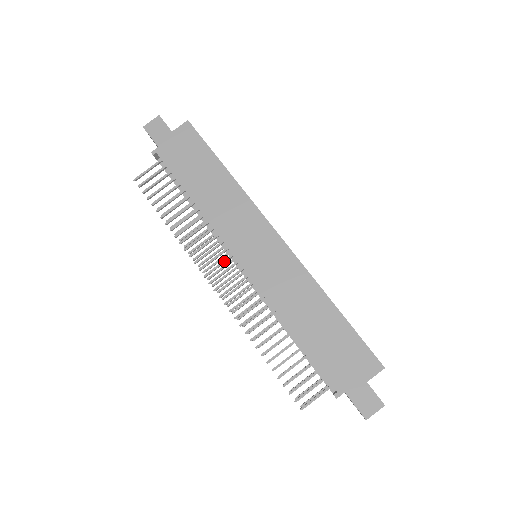
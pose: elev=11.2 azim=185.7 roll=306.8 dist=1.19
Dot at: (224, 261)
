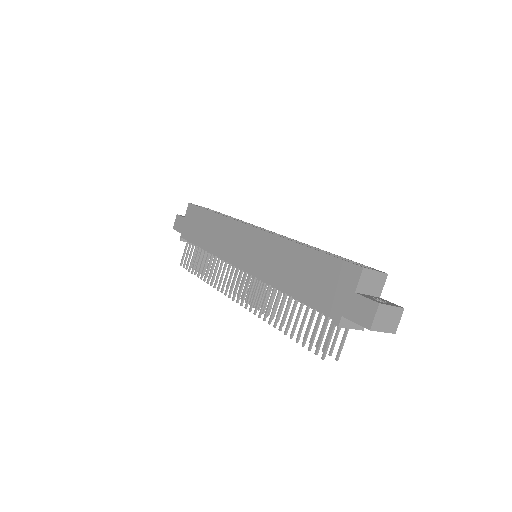
Dot at: (235, 276)
